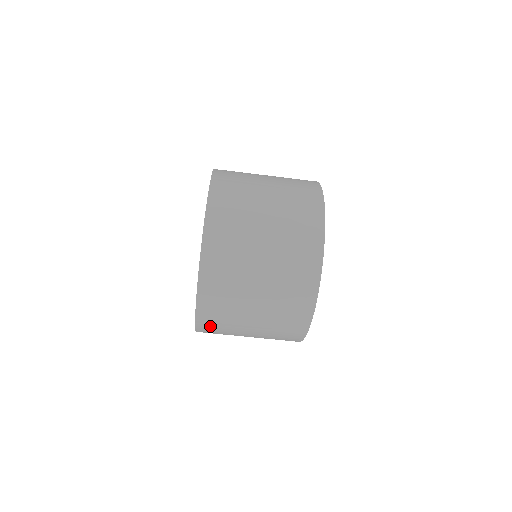
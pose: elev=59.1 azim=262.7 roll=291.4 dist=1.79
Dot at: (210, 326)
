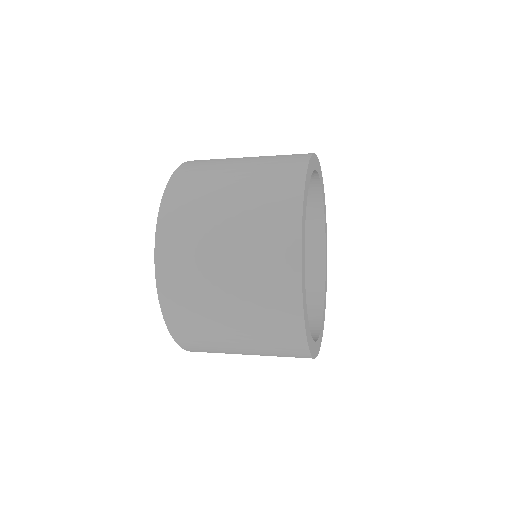
Dot at: occluded
